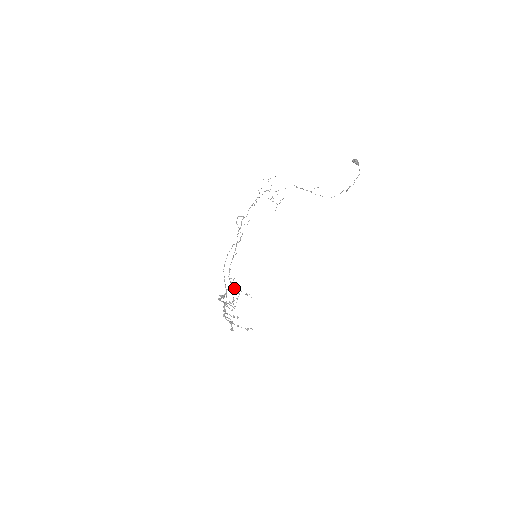
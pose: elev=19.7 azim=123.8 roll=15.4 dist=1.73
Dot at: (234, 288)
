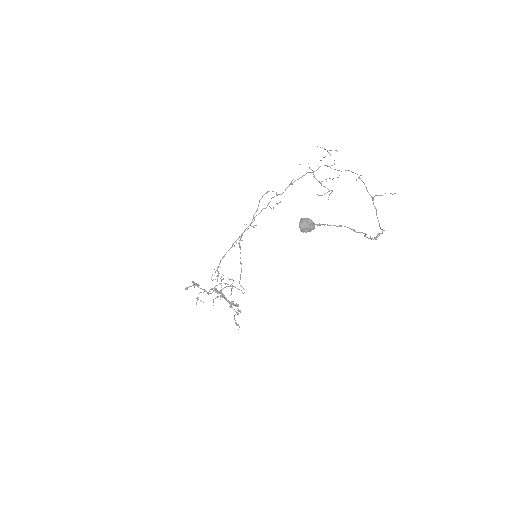
Dot at: (223, 279)
